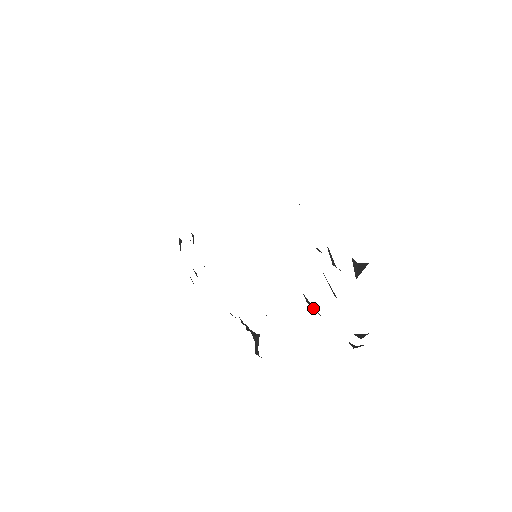
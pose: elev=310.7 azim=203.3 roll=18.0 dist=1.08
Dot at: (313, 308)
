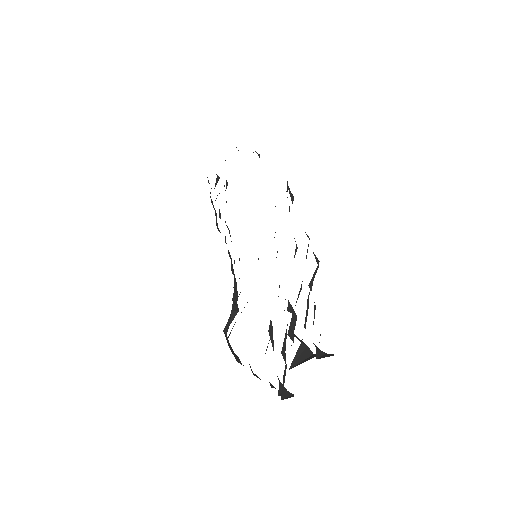
Dot at: (271, 339)
